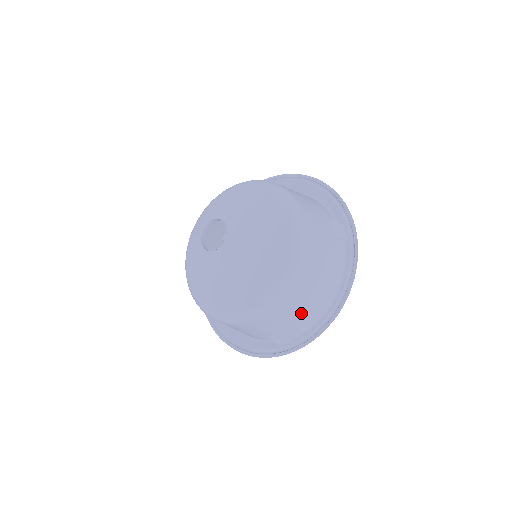
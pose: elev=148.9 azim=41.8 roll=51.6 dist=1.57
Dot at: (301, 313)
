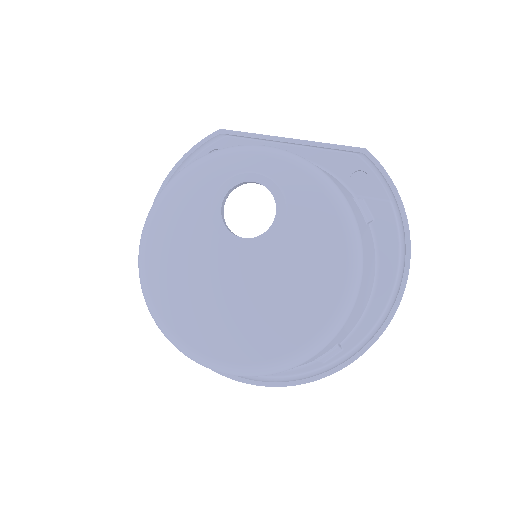
Dot at: occluded
